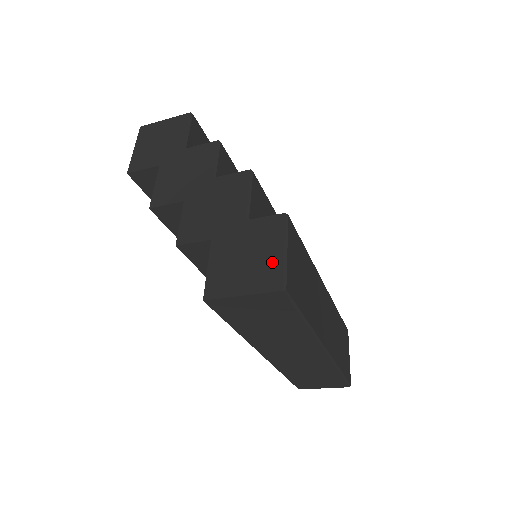
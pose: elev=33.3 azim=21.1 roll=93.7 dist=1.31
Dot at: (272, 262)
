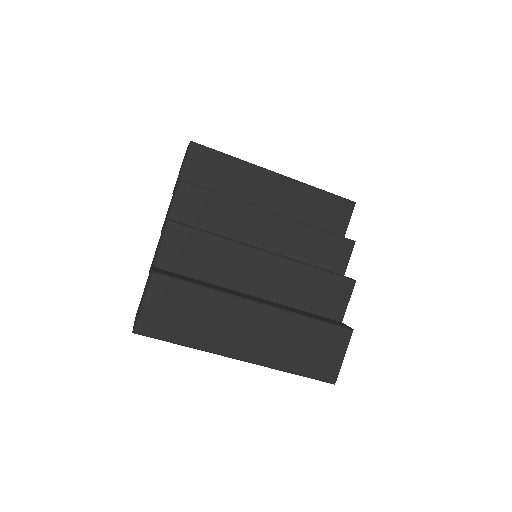
Dot at: (139, 308)
